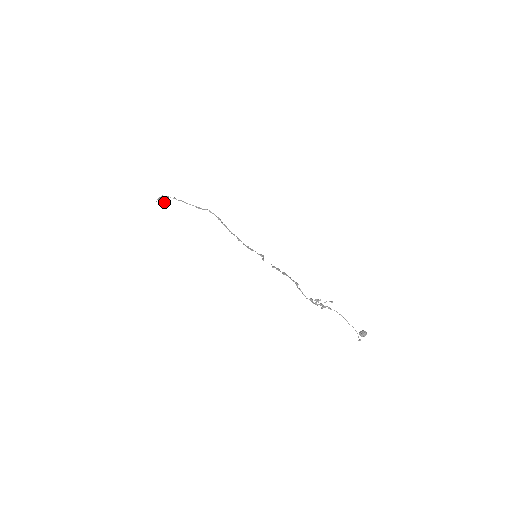
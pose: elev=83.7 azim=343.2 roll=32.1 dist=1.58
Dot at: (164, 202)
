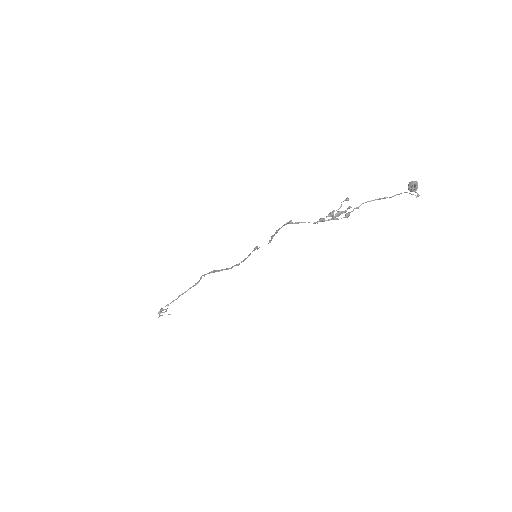
Dot at: (165, 311)
